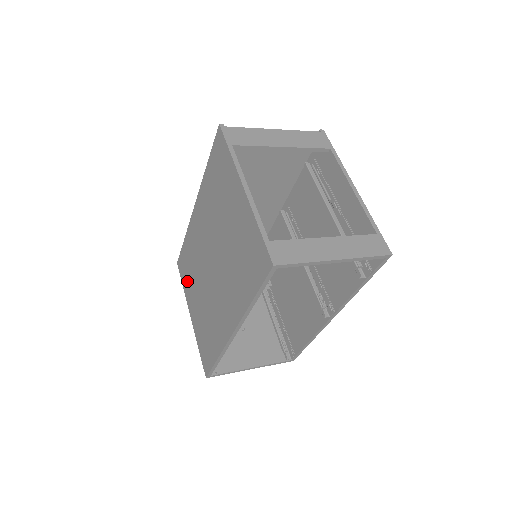
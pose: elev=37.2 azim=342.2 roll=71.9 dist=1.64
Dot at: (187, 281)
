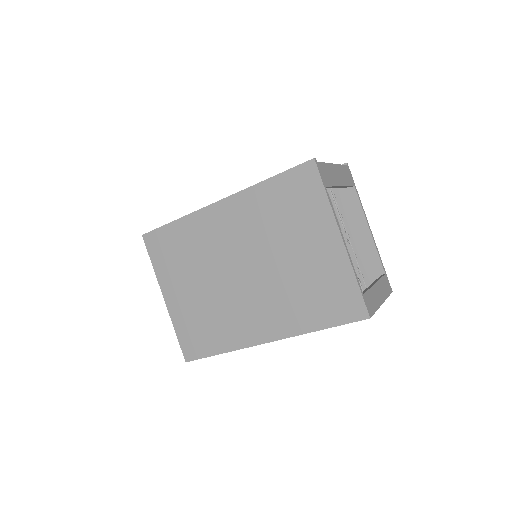
Dot at: (168, 264)
